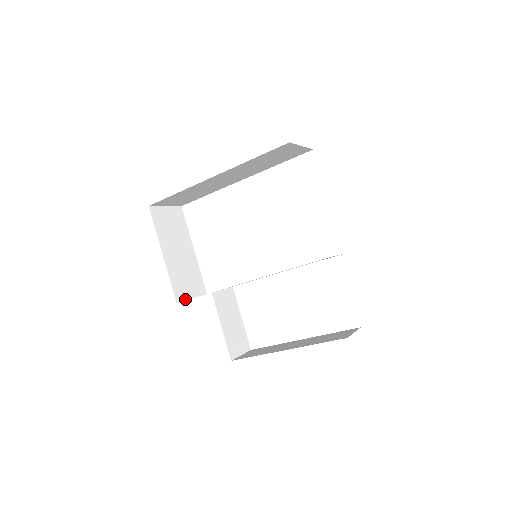
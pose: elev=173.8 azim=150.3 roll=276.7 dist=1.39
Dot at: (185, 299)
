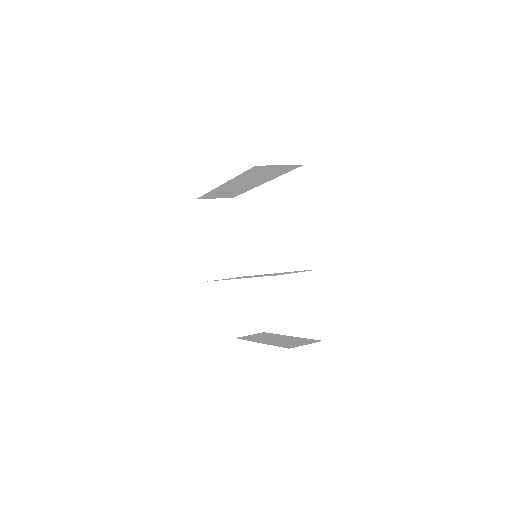
Dot at: (217, 279)
